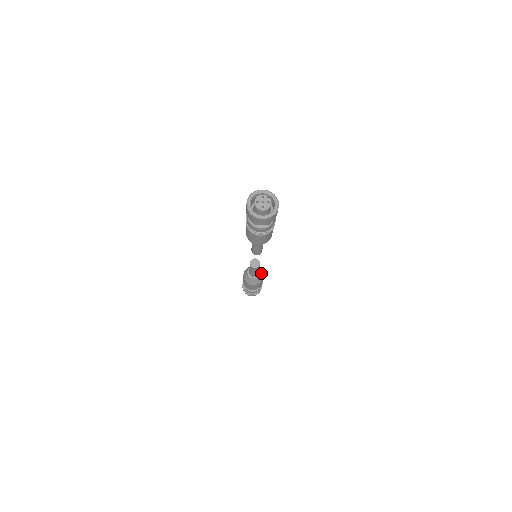
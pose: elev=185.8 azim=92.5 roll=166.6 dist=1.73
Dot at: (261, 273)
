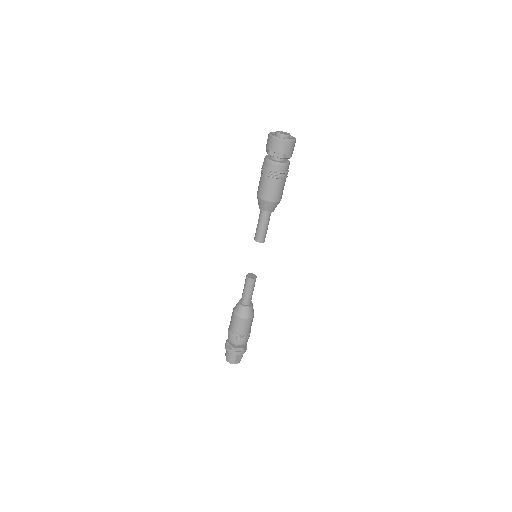
Dot at: occluded
